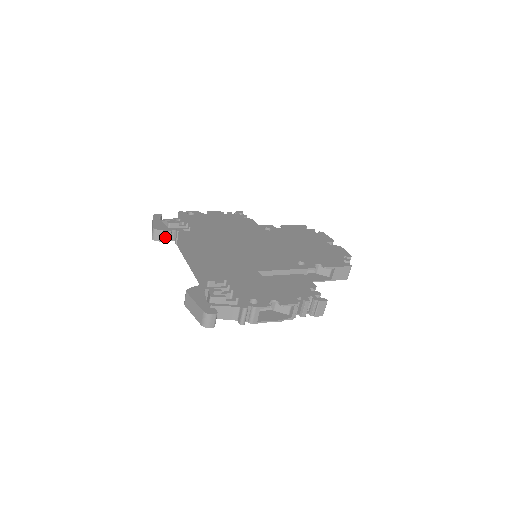
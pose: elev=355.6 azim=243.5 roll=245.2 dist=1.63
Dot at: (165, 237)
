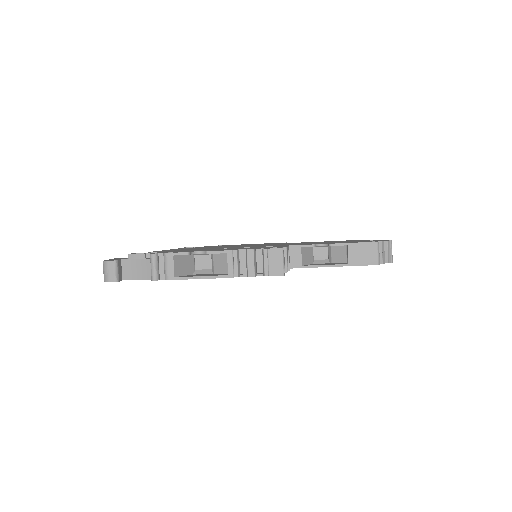
Dot at: occluded
